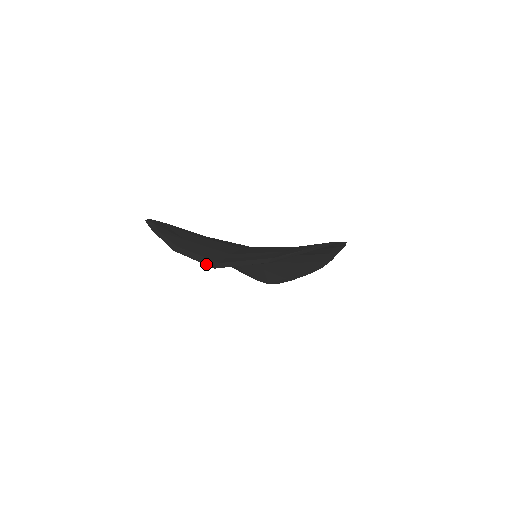
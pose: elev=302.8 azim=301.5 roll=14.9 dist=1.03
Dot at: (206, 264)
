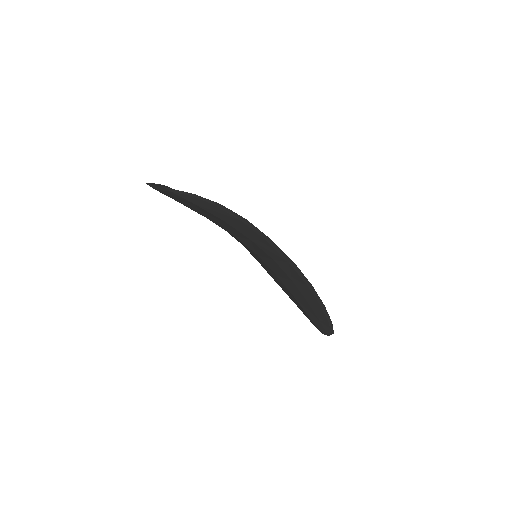
Dot at: (147, 183)
